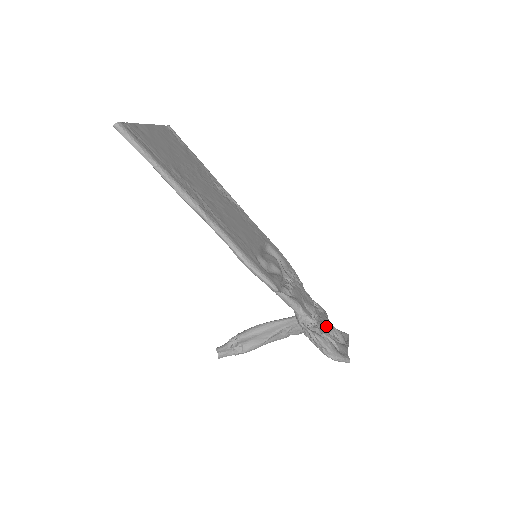
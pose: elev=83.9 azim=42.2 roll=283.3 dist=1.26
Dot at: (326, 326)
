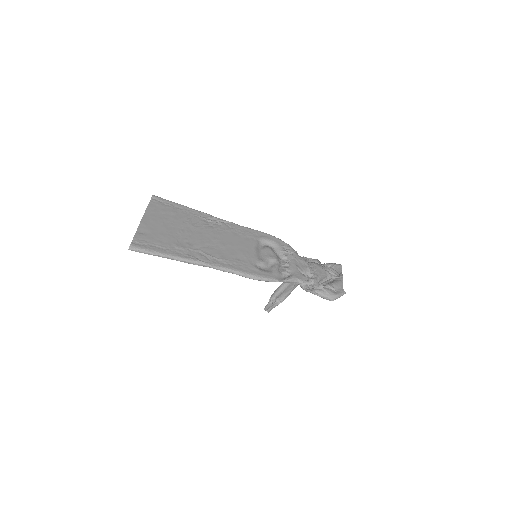
Dot at: (321, 277)
